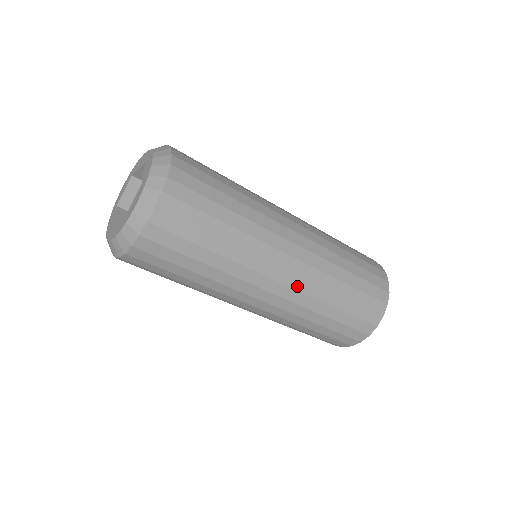
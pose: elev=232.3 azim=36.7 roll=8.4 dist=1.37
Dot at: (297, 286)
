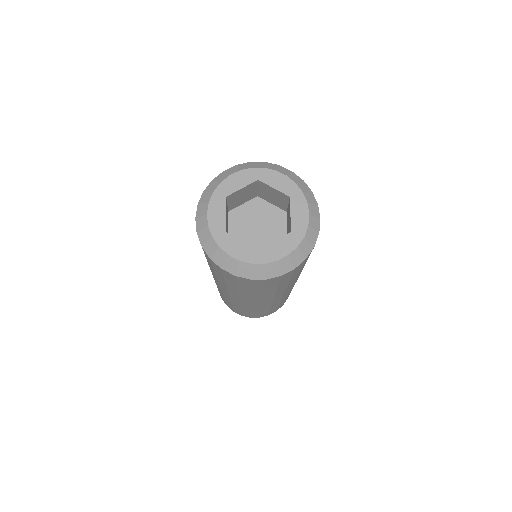
Dot at: occluded
